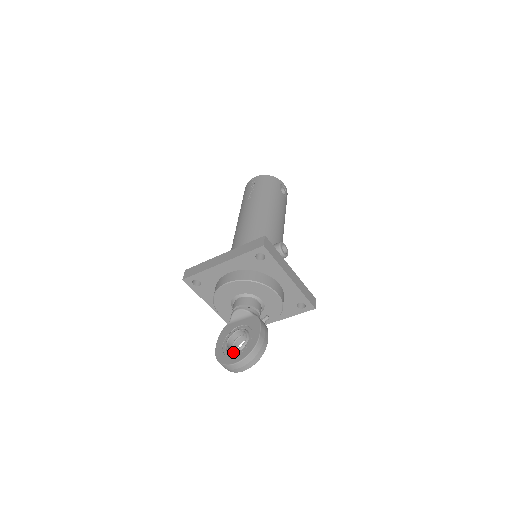
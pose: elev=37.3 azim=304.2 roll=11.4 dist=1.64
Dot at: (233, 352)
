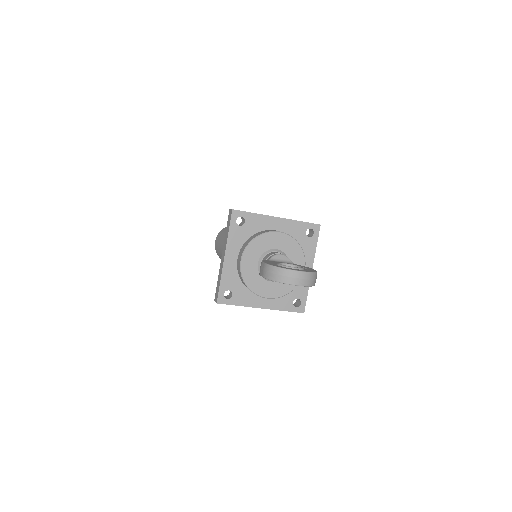
Dot at: (293, 268)
